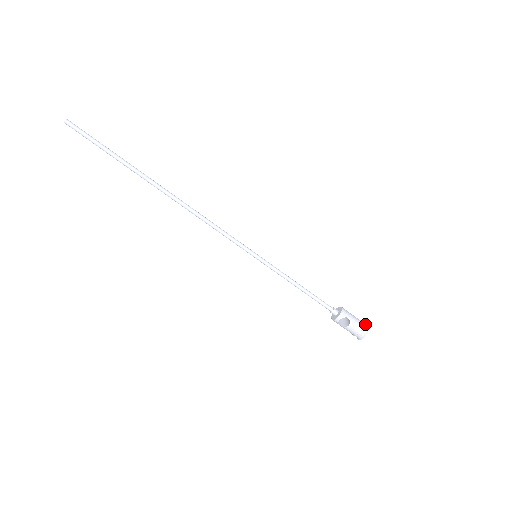
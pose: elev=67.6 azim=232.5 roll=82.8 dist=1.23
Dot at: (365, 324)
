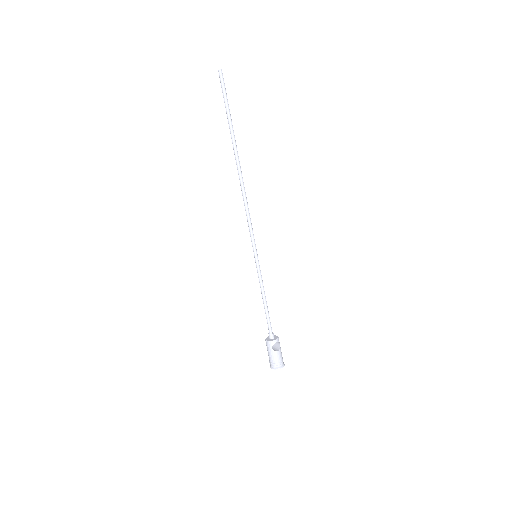
Dot at: occluded
